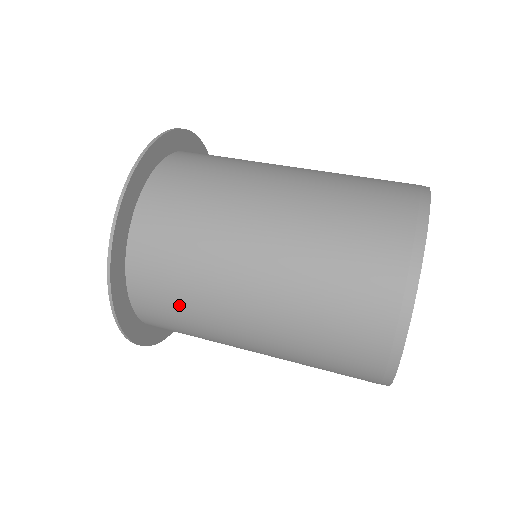
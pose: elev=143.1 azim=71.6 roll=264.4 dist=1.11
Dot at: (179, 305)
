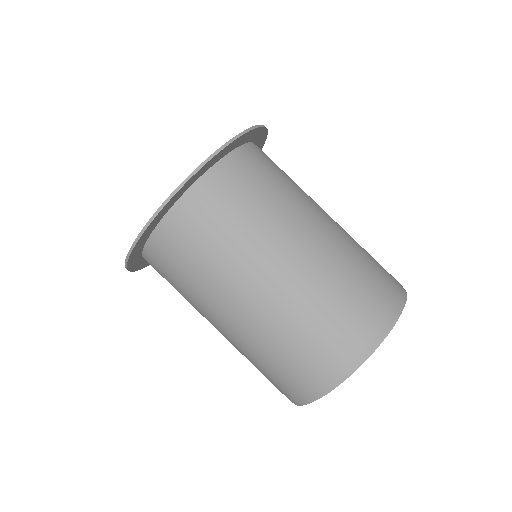
Dot at: (187, 269)
